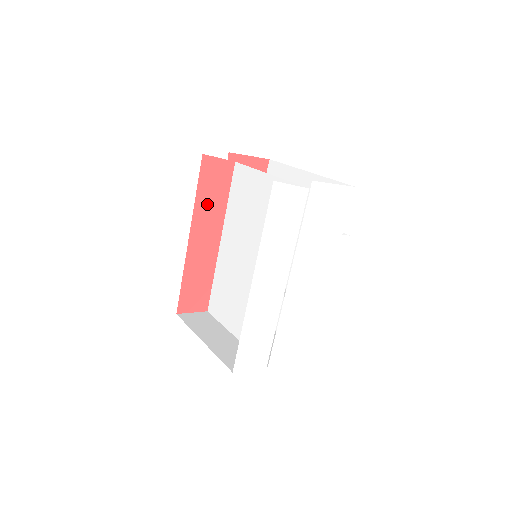
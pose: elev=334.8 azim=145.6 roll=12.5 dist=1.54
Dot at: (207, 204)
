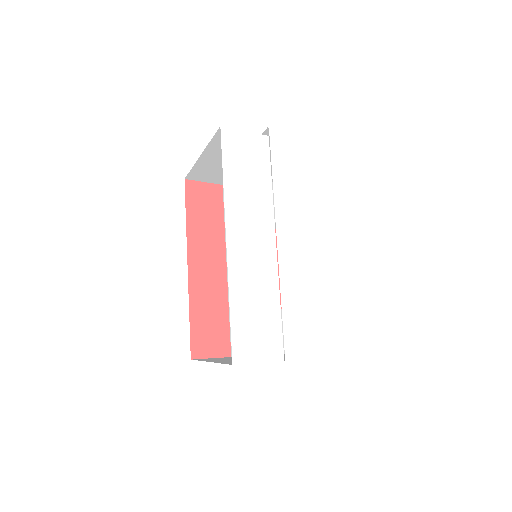
Dot at: (201, 229)
